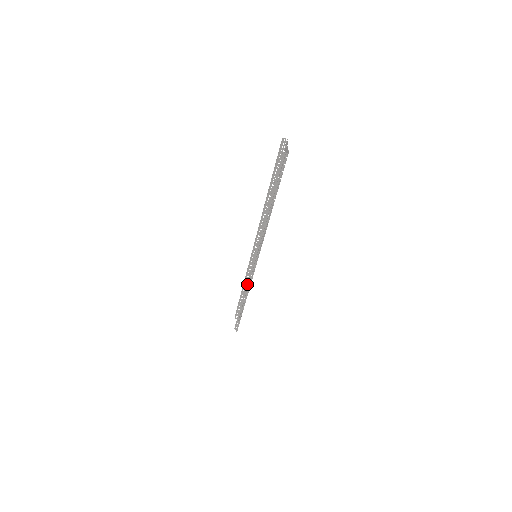
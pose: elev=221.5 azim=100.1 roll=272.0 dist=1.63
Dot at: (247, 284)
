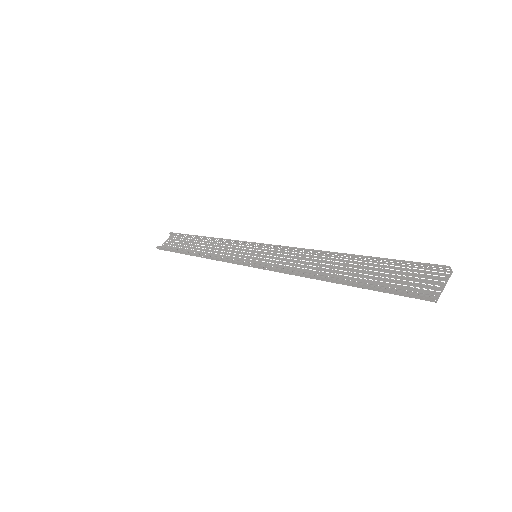
Dot at: (216, 257)
